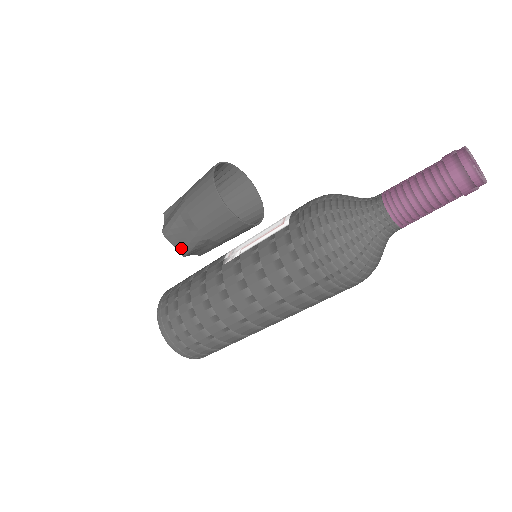
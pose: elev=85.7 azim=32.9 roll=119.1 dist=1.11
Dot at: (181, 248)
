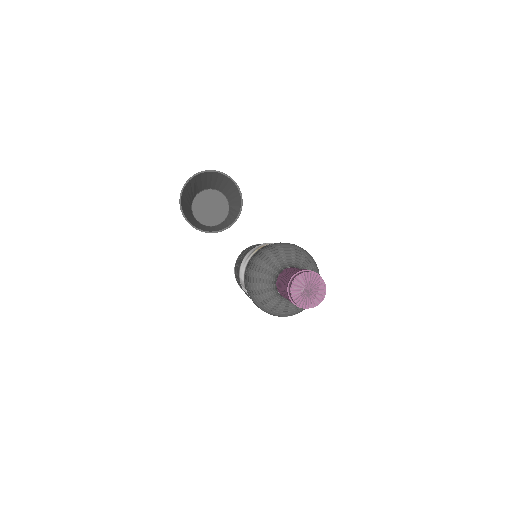
Dot at: occluded
